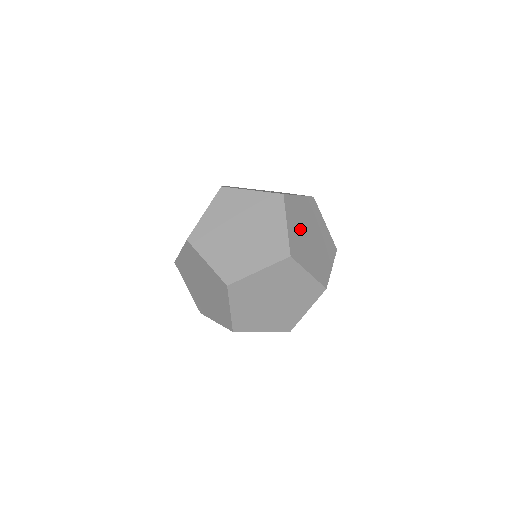
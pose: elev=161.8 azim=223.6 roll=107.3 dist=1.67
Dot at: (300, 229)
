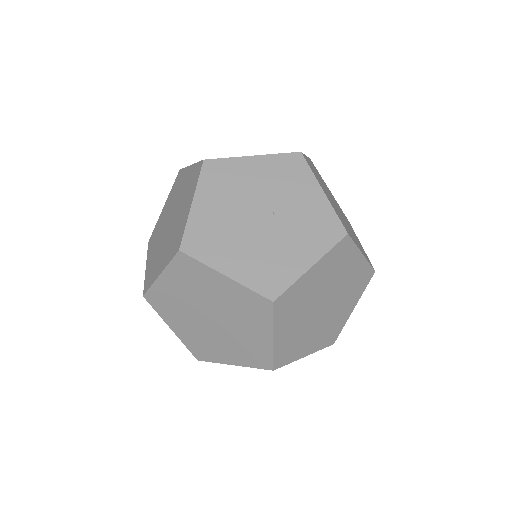
Dot at: (301, 318)
